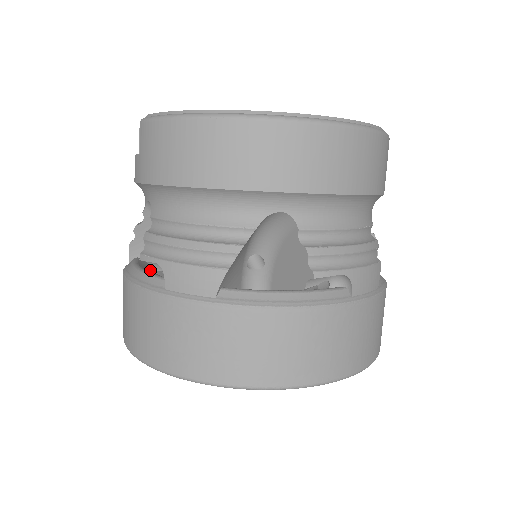
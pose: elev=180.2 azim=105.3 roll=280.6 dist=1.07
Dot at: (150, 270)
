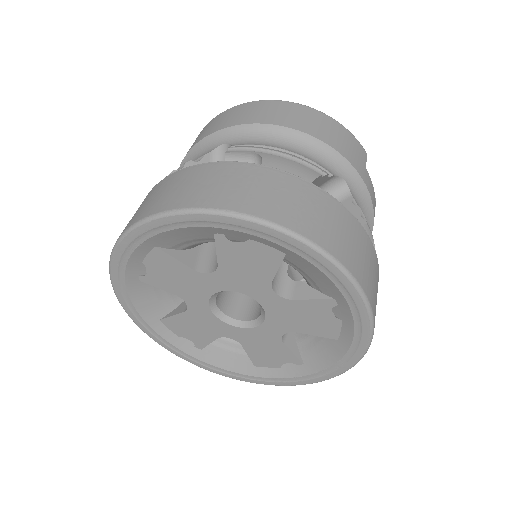
Dot at: occluded
